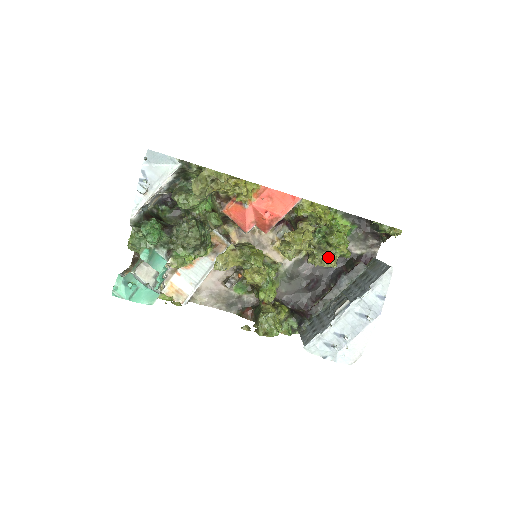
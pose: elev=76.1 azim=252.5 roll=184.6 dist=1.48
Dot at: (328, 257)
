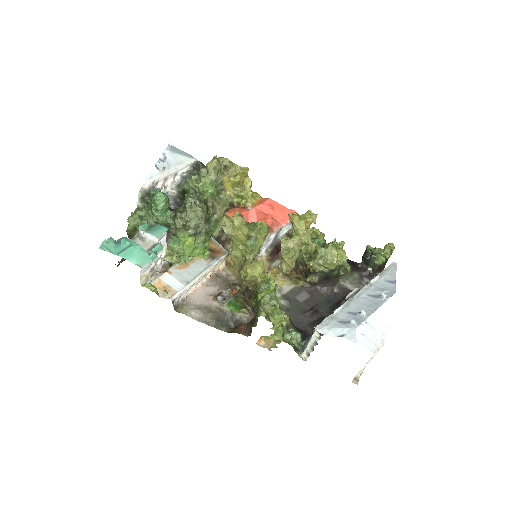
Dot at: (331, 247)
